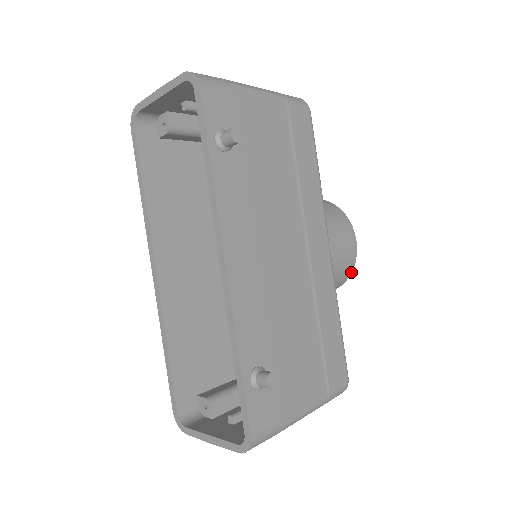
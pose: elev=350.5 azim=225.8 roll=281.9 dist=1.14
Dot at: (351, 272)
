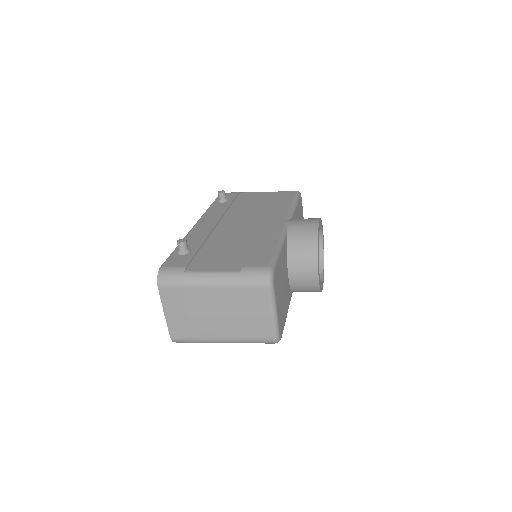
Dot at: (317, 238)
